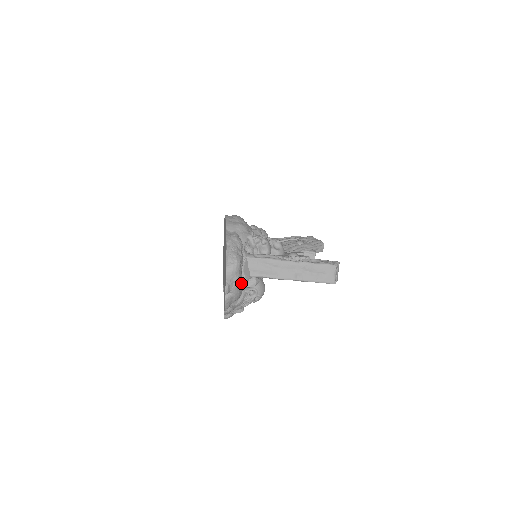
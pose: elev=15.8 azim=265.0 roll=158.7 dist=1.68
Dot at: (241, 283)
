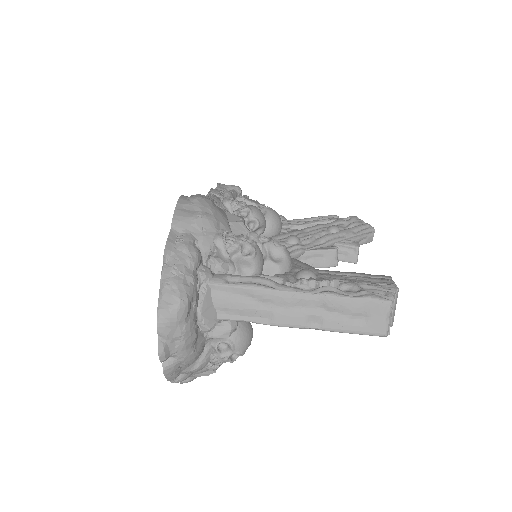
Dot at: (195, 336)
